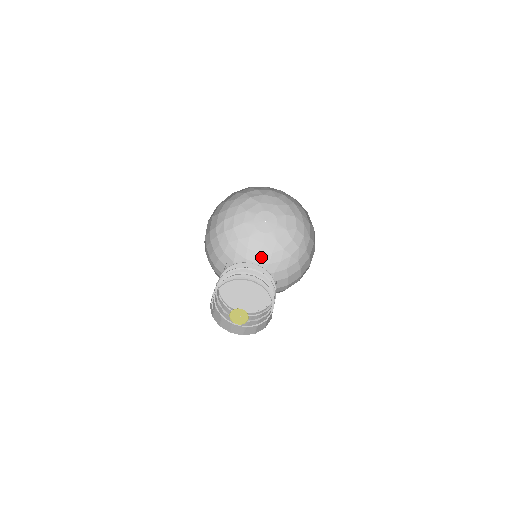
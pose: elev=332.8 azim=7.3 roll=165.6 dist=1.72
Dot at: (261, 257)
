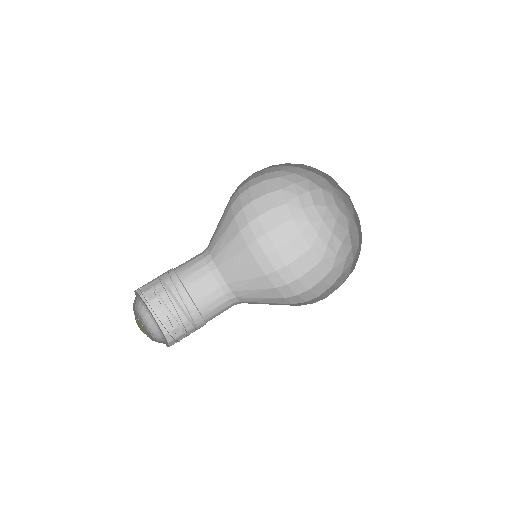
Dot at: (311, 210)
